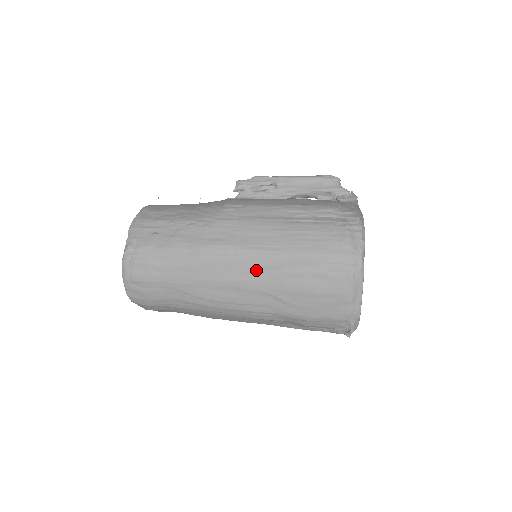
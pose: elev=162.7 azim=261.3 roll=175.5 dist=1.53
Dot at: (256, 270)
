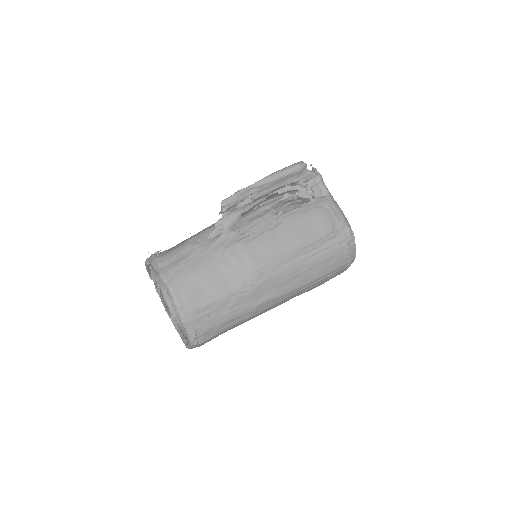
Dot at: (291, 297)
